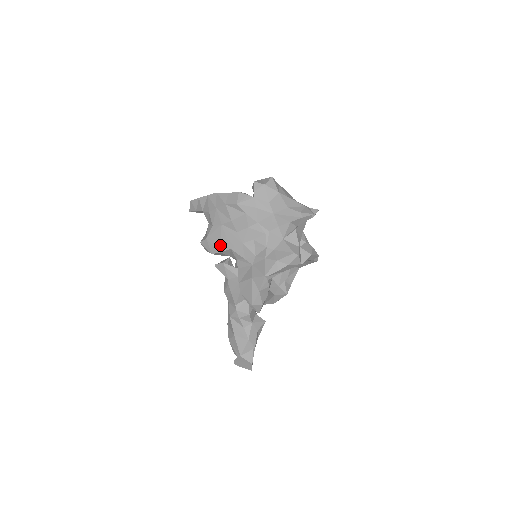
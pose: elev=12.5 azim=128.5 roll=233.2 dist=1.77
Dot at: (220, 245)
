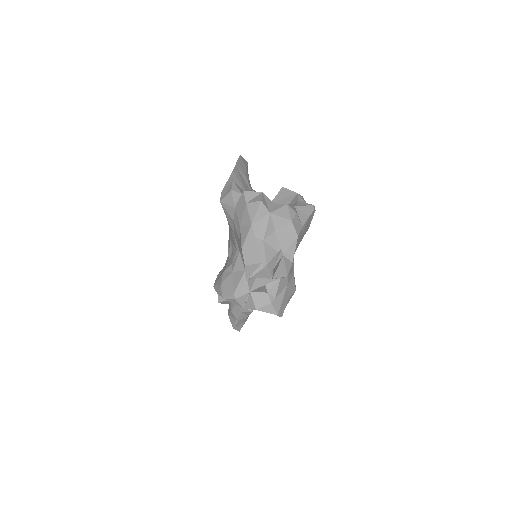
Dot at: occluded
